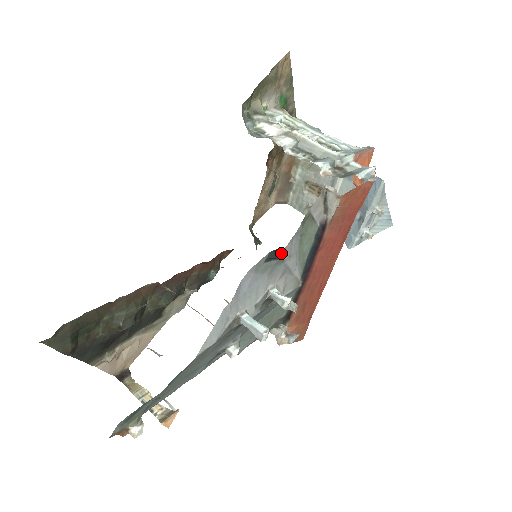
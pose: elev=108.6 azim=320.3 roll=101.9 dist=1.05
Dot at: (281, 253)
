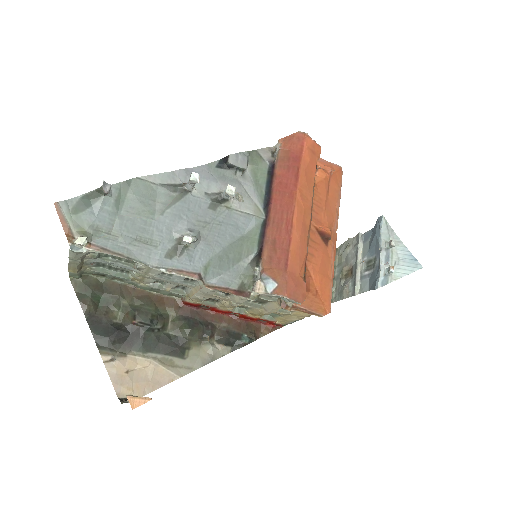
Dot at: (227, 159)
